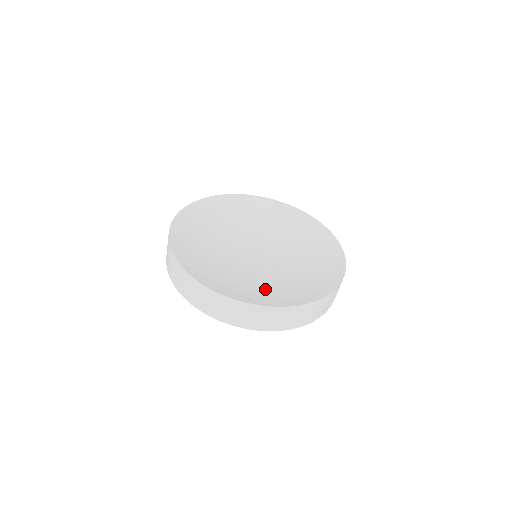
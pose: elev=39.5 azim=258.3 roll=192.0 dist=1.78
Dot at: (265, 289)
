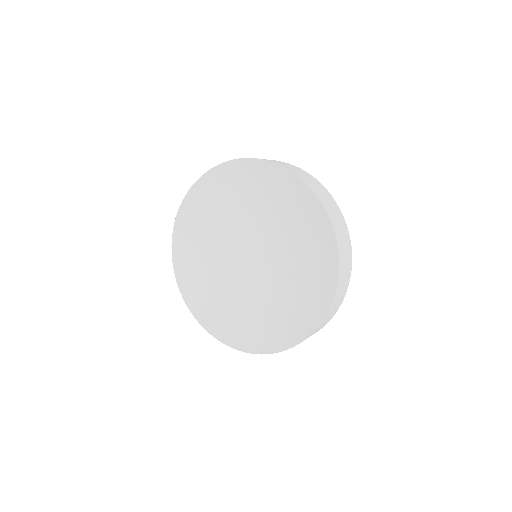
Dot at: (252, 321)
